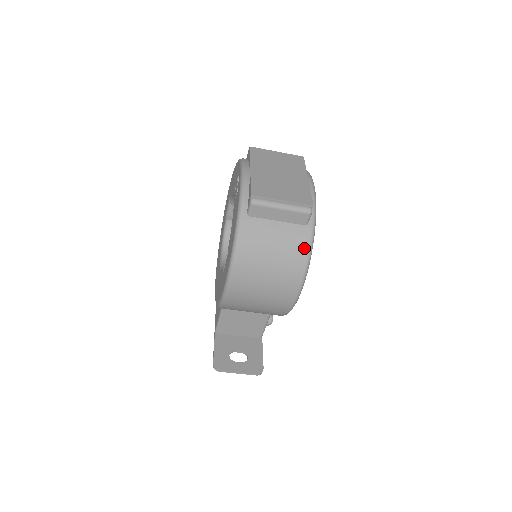
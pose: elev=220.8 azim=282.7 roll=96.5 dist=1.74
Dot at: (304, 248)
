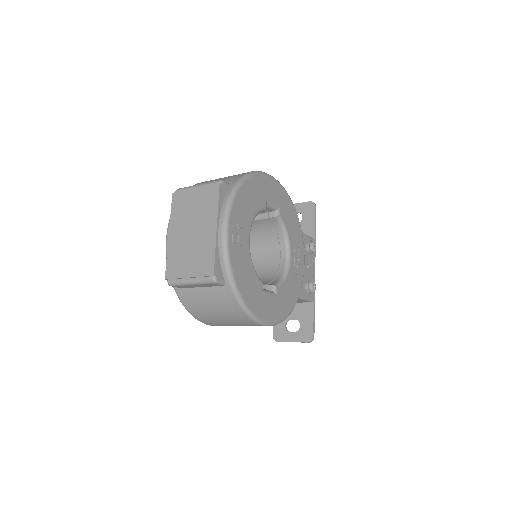
Dot at: (234, 304)
